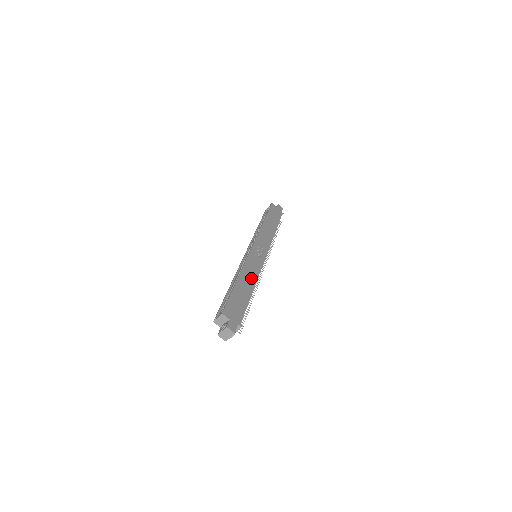
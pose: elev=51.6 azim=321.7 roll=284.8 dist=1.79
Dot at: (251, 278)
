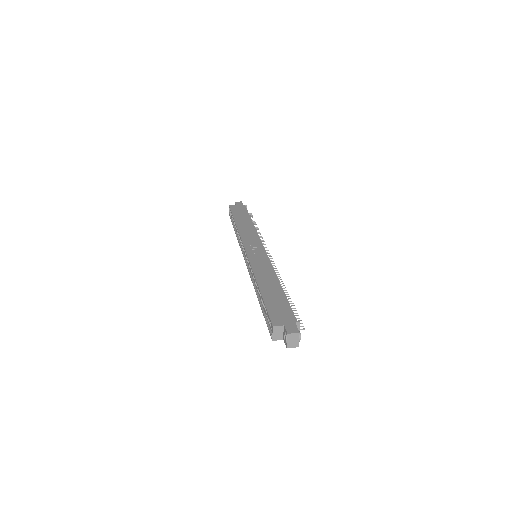
Dot at: (269, 276)
